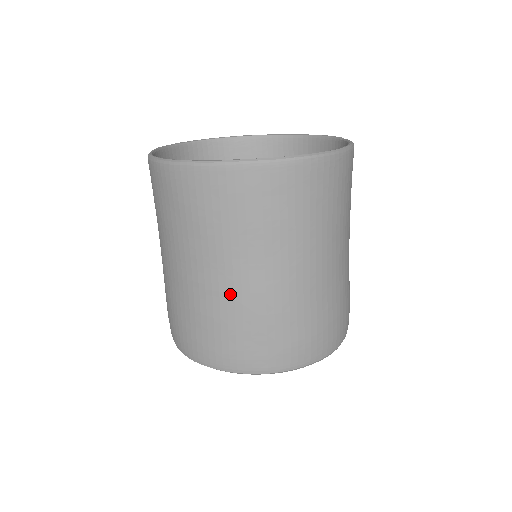
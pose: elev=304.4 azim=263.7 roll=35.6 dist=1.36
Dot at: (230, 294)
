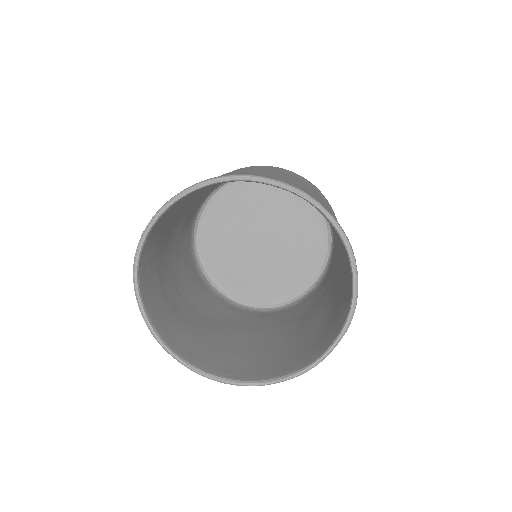
Dot at: occluded
